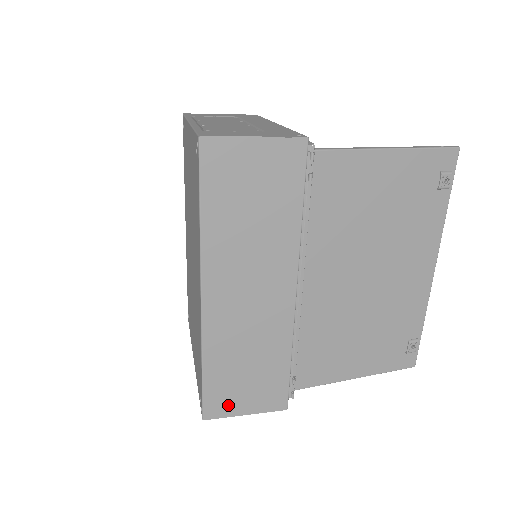
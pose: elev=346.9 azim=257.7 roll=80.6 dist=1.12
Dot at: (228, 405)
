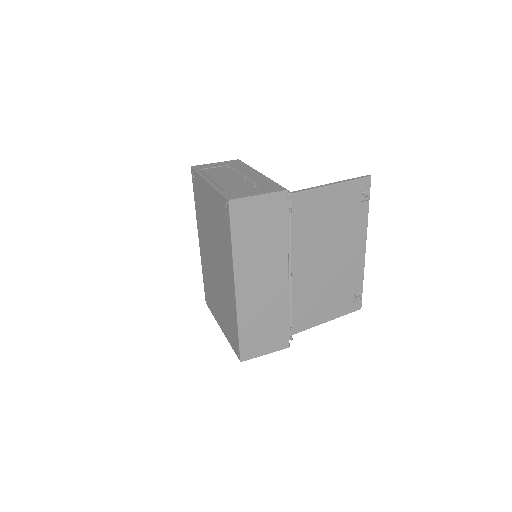
Dot at: (255, 350)
